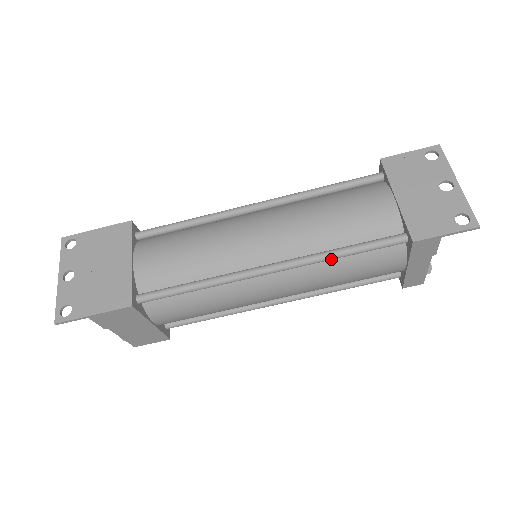
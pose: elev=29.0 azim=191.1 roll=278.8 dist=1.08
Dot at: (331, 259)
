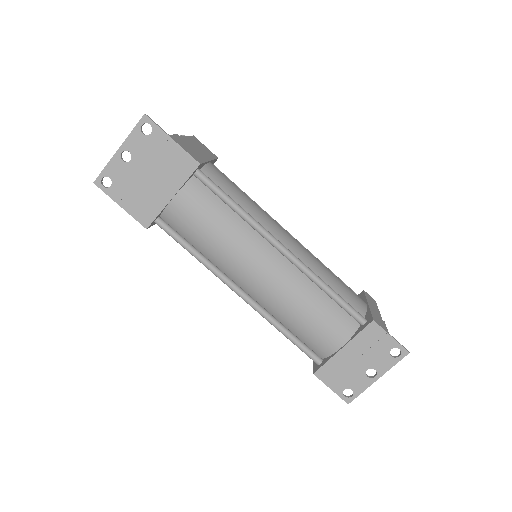
Dot at: (275, 326)
